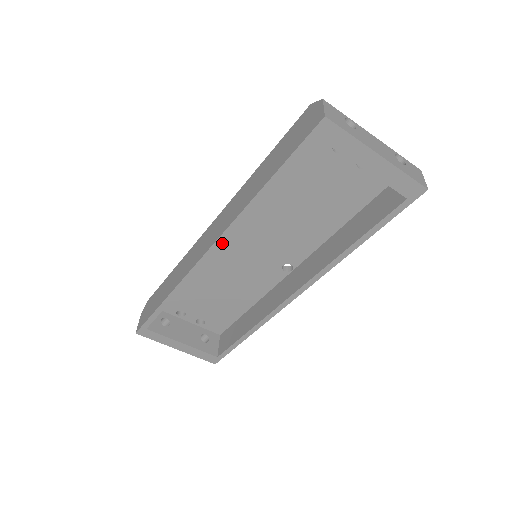
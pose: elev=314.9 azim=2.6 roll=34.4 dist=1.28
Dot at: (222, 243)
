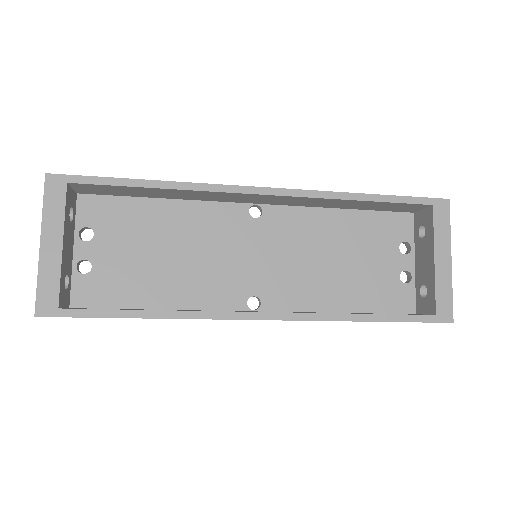
Dot at: (283, 195)
